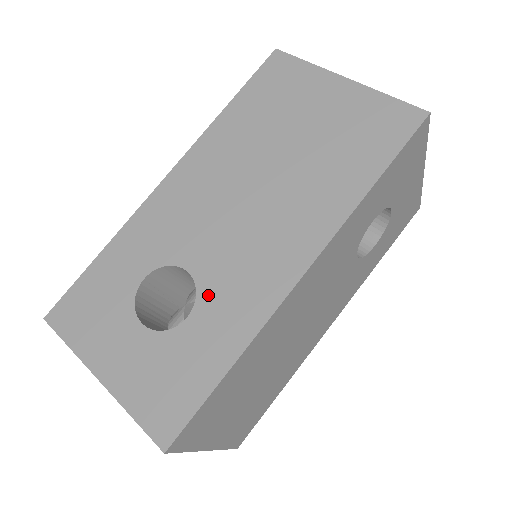
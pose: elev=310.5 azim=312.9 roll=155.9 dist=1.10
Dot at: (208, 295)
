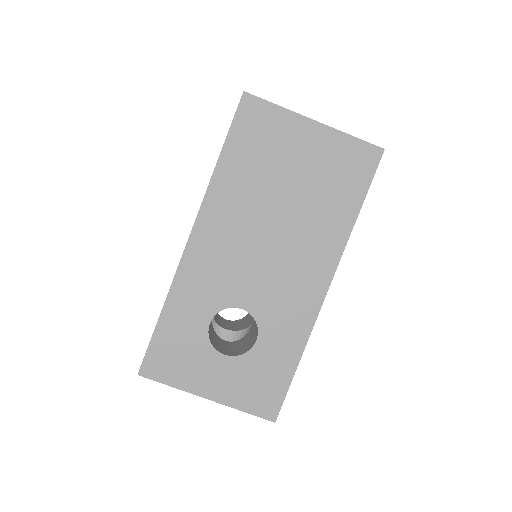
Dot at: (266, 322)
